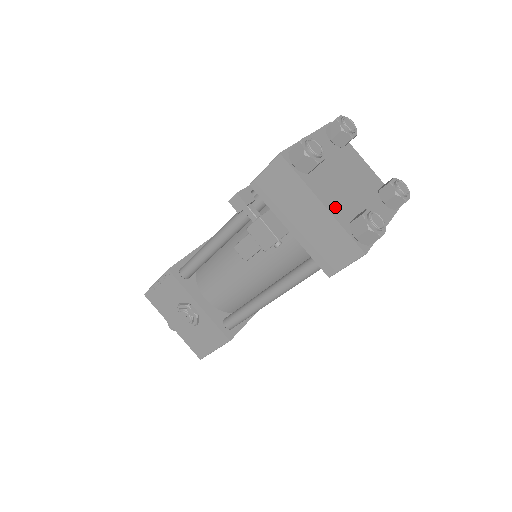
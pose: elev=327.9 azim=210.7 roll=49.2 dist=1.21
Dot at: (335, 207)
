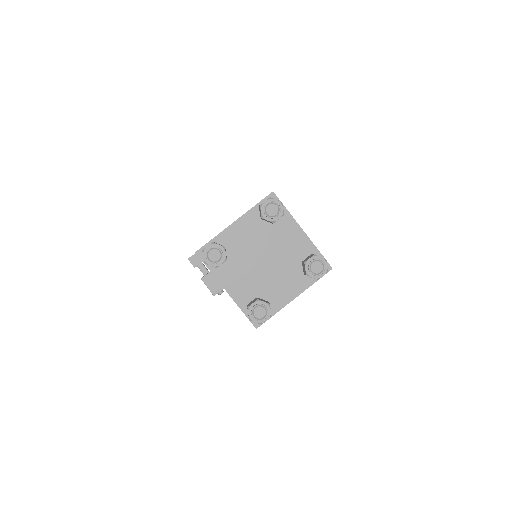
Dot at: (239, 291)
